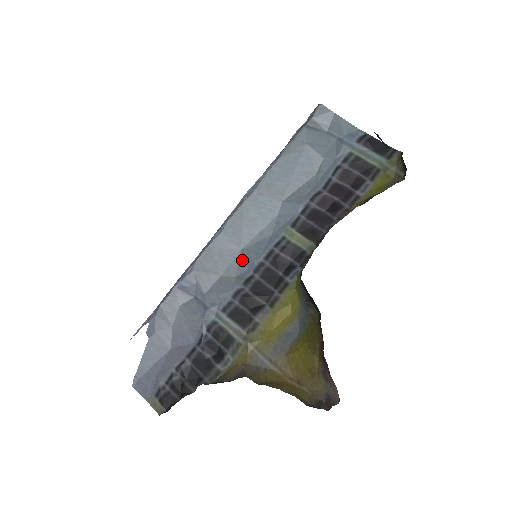
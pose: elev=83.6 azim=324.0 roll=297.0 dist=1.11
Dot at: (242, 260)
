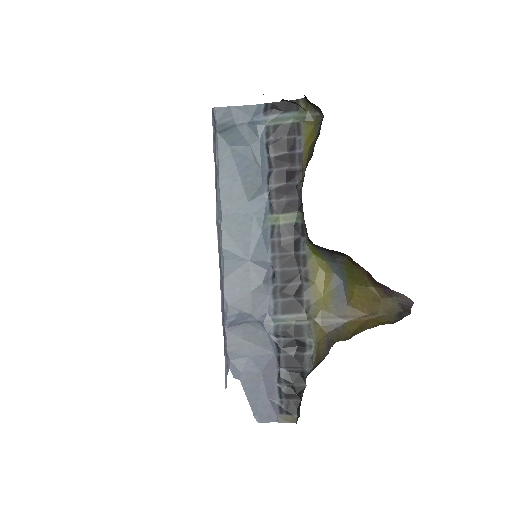
Dot at: (256, 267)
